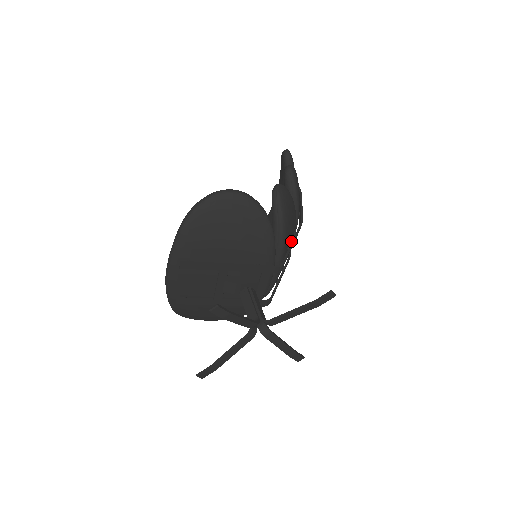
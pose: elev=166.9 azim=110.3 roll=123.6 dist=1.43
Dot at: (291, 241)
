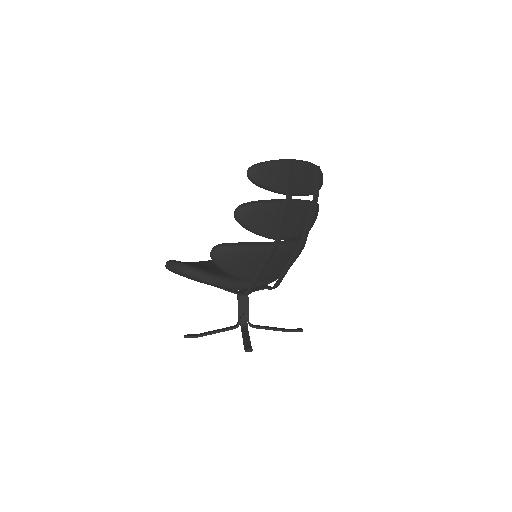
Dot at: occluded
